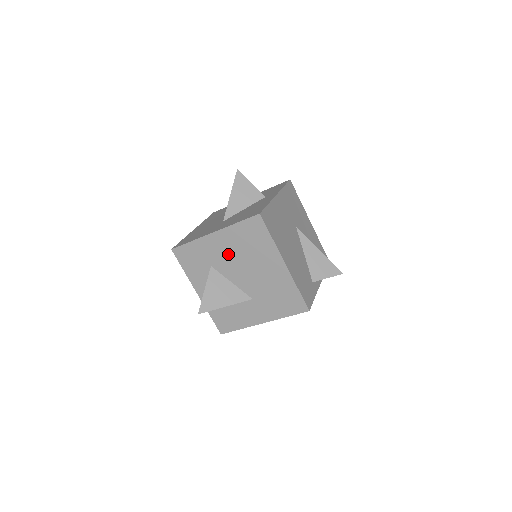
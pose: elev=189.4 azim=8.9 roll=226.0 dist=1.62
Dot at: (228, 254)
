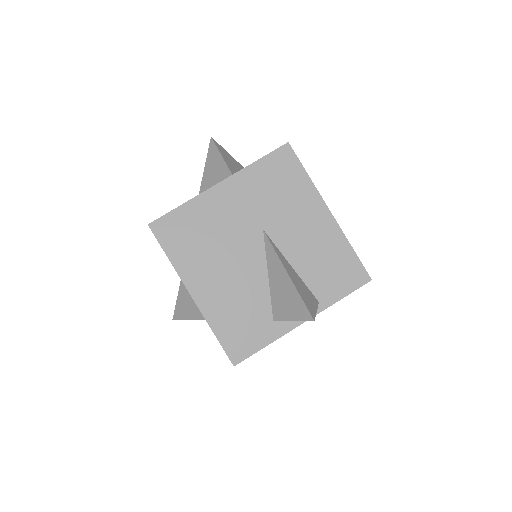
Dot at: occluded
